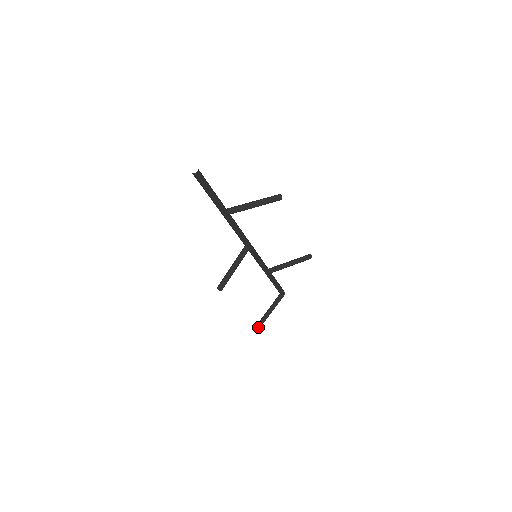
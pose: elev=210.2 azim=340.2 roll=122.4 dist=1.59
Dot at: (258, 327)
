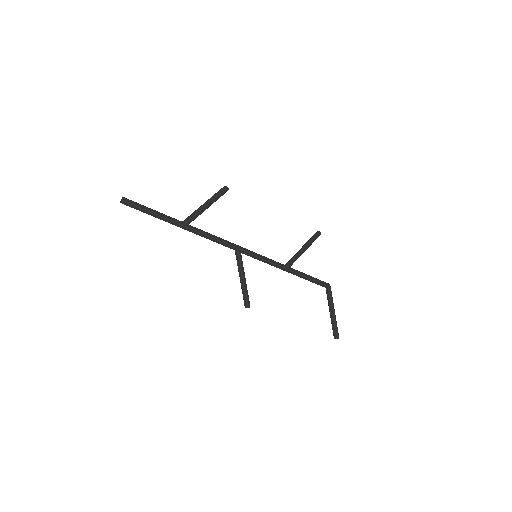
Dot at: (336, 337)
